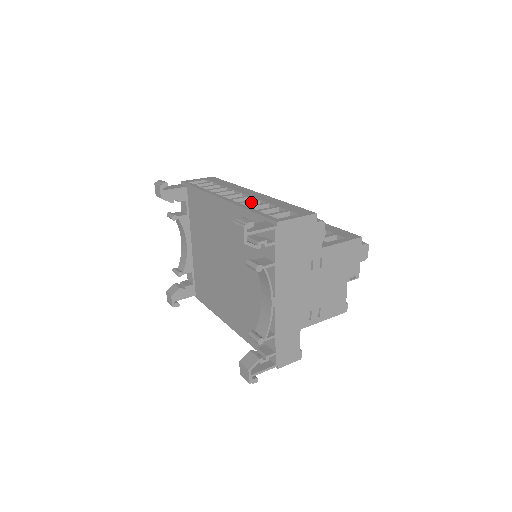
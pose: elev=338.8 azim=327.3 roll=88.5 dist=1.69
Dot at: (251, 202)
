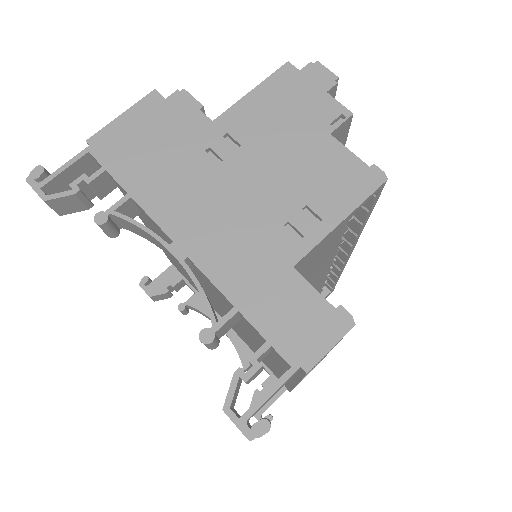
Dot at: occluded
